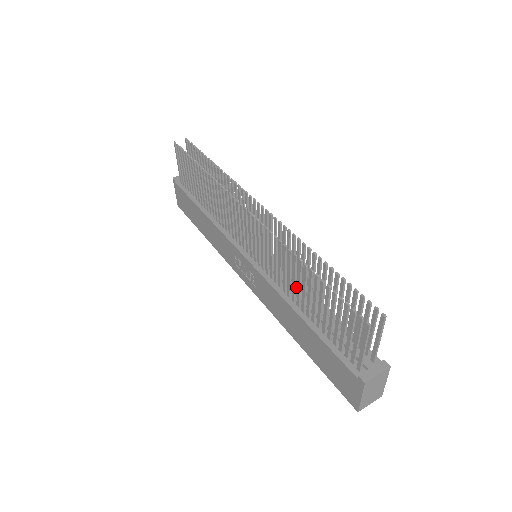
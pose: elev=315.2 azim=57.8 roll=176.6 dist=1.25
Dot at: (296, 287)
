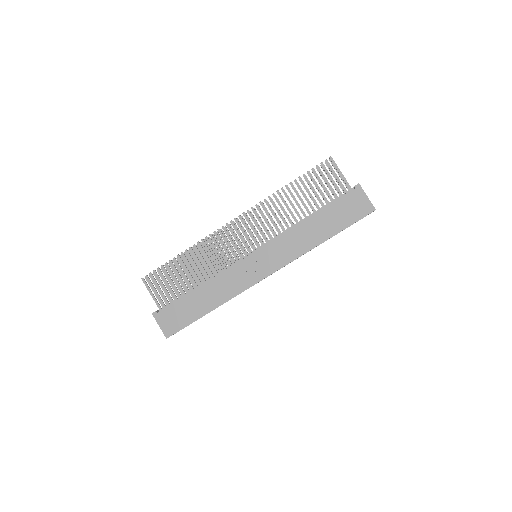
Dot at: occluded
